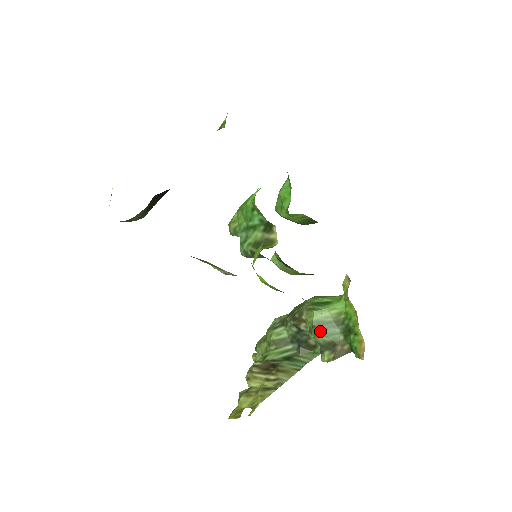
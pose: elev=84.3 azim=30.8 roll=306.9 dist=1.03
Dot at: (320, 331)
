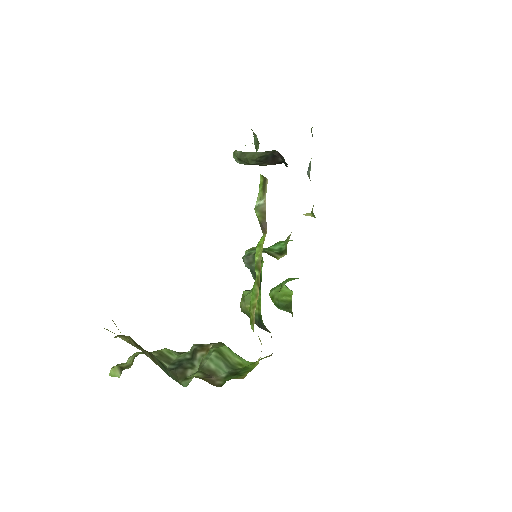
Dot at: (215, 357)
